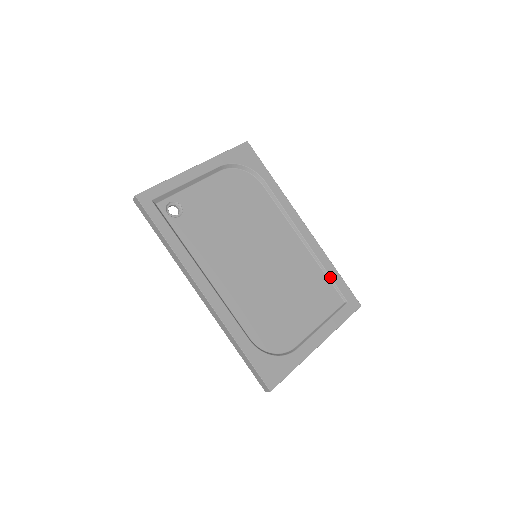
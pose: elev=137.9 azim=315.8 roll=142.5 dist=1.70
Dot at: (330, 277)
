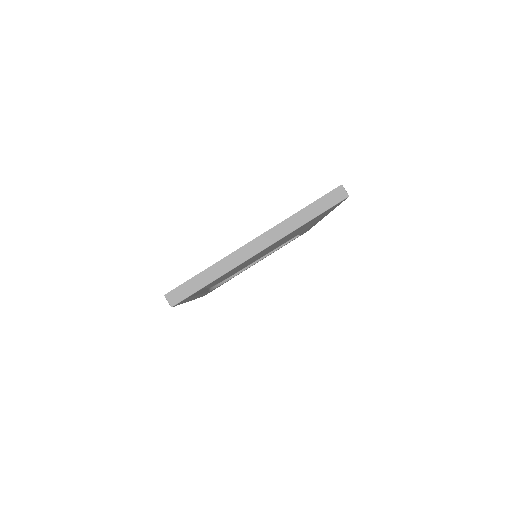
Dot at: (303, 232)
